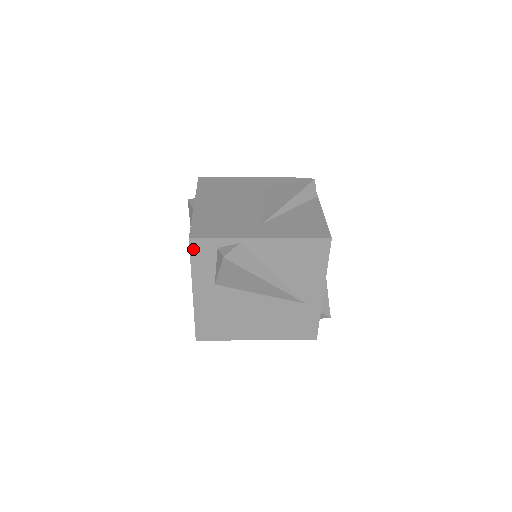
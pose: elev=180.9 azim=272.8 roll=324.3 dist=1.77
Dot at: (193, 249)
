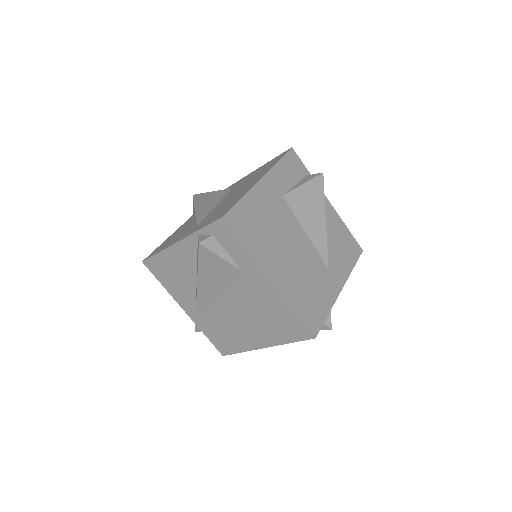
Dot at: (306, 338)
